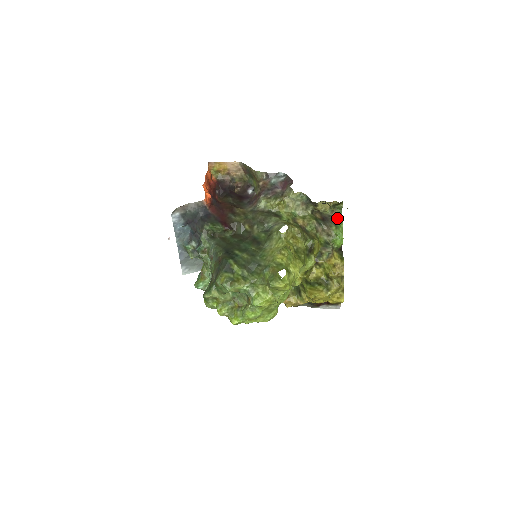
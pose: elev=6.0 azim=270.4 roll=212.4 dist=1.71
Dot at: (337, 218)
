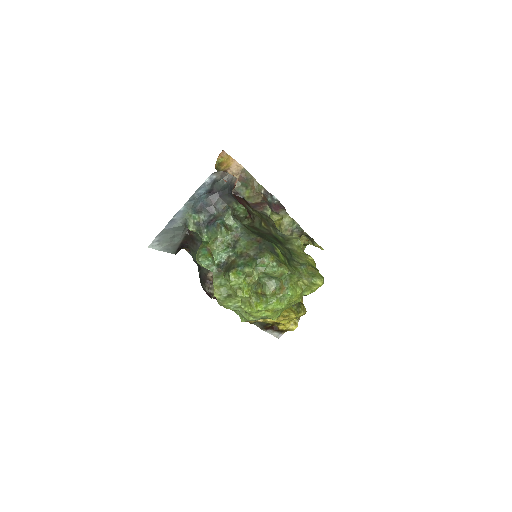
Dot at: occluded
